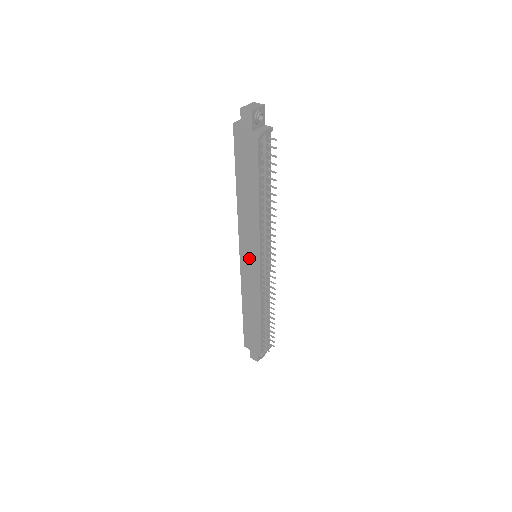
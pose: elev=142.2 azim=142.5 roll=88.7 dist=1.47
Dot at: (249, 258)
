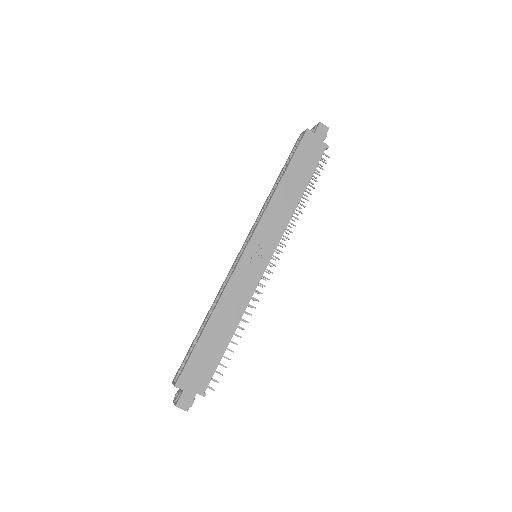
Dot at: (257, 253)
